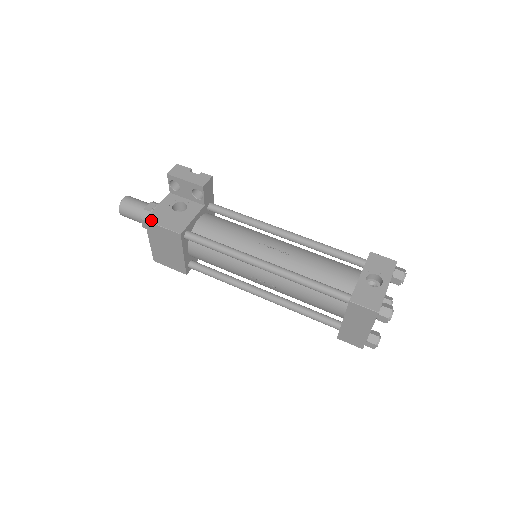
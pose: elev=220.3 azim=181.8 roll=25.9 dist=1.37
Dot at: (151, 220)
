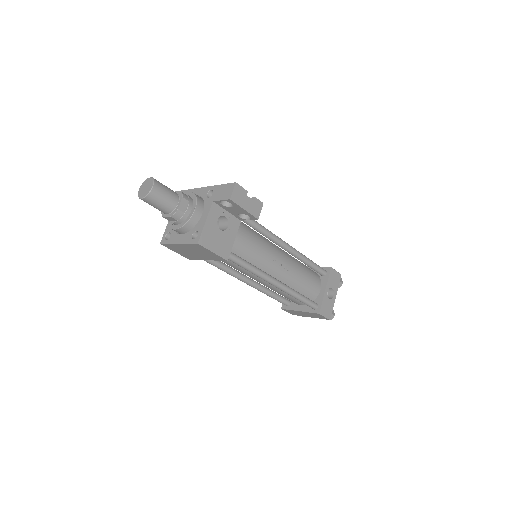
Dot at: (203, 244)
